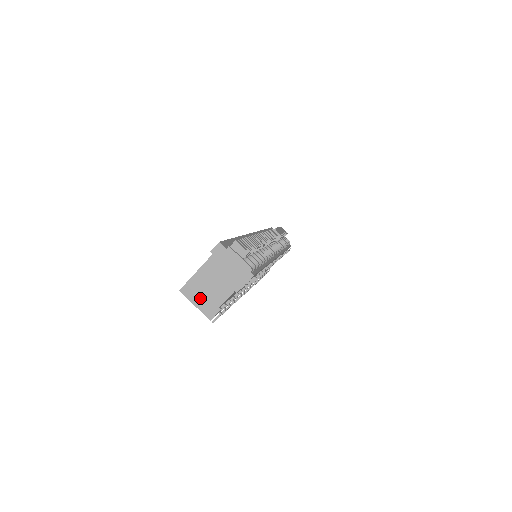
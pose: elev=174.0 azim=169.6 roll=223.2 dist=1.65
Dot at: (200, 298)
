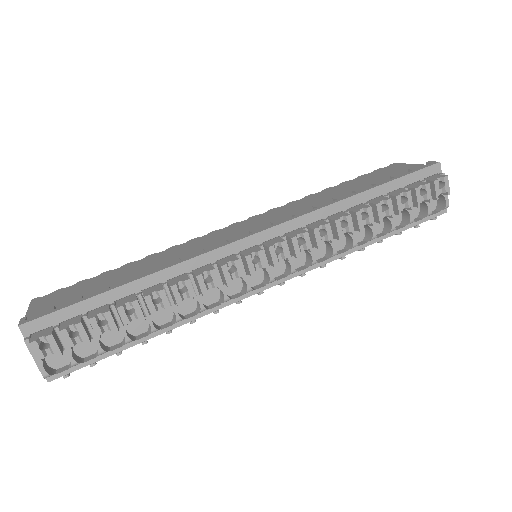
Dot at: occluded
